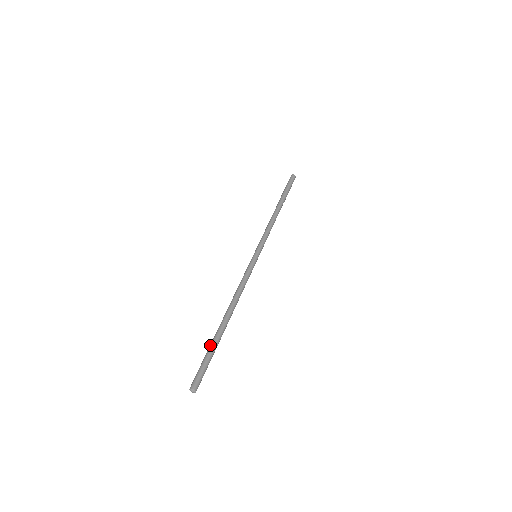
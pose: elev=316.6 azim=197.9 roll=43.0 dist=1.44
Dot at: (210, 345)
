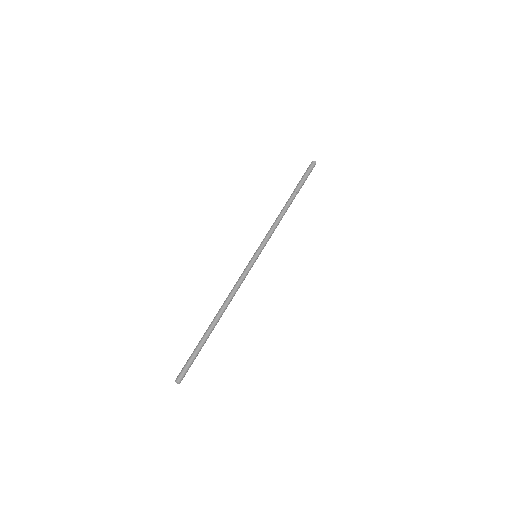
Dot at: (200, 344)
